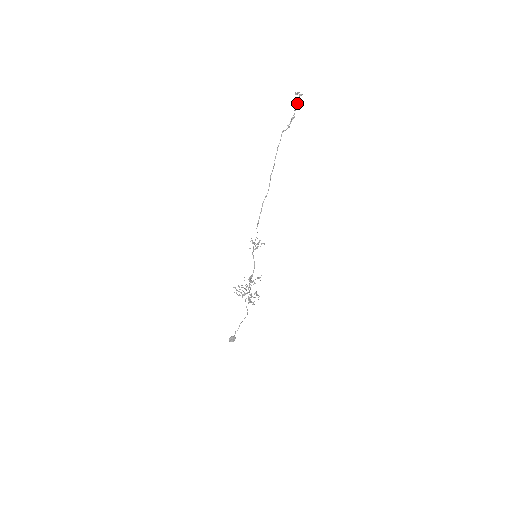
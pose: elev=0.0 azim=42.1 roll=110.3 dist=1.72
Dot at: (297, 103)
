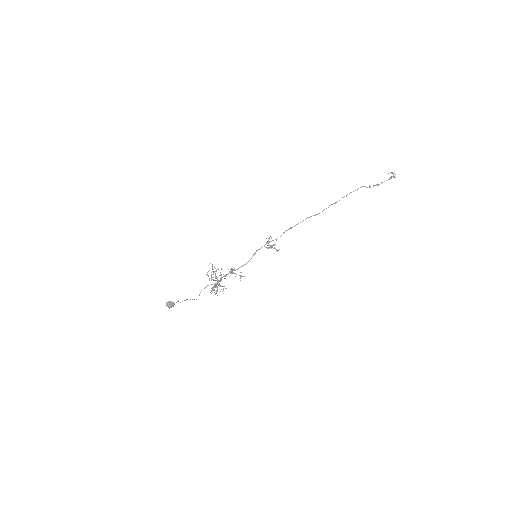
Dot at: (388, 179)
